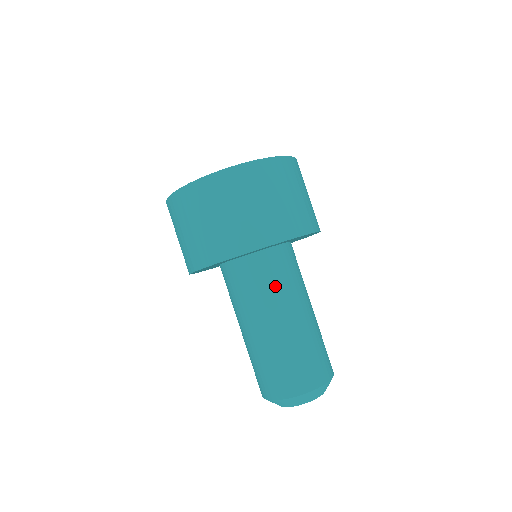
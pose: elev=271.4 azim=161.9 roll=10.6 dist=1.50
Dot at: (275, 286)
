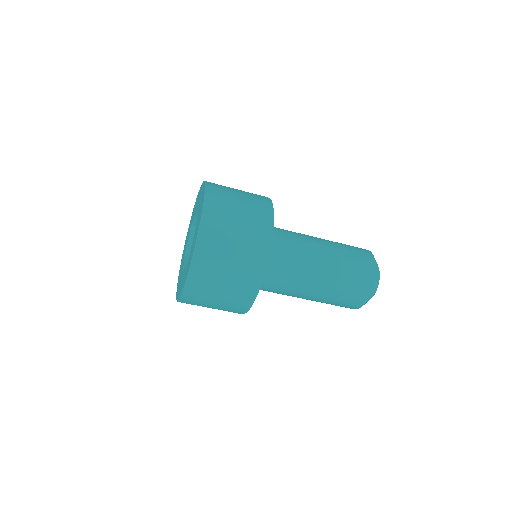
Dot at: (285, 283)
